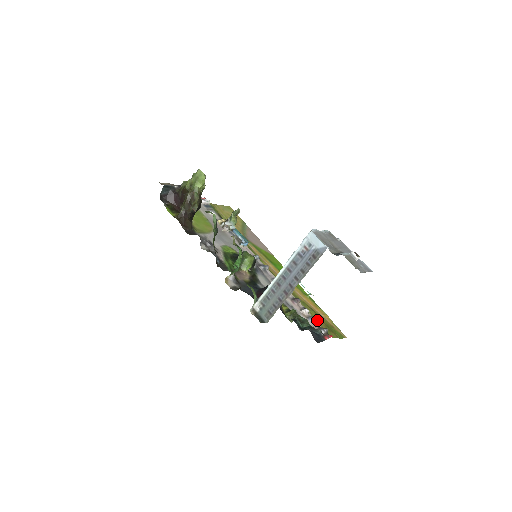
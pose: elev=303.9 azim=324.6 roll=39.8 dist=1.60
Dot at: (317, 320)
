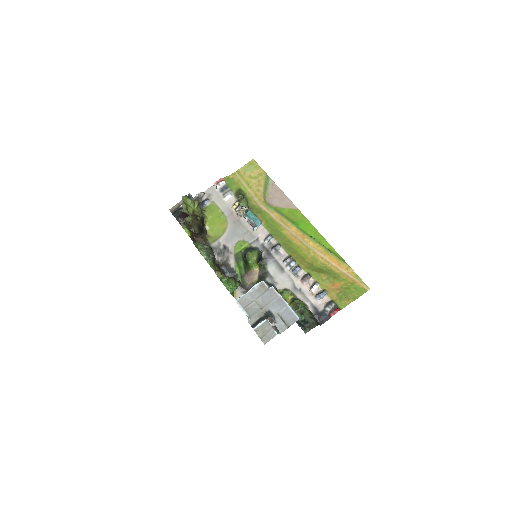
Dot at: (328, 292)
